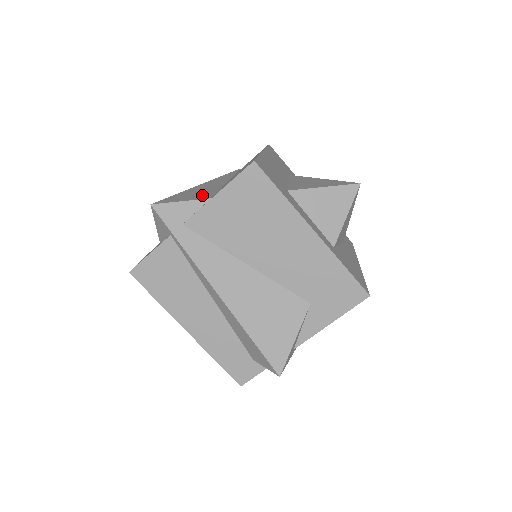
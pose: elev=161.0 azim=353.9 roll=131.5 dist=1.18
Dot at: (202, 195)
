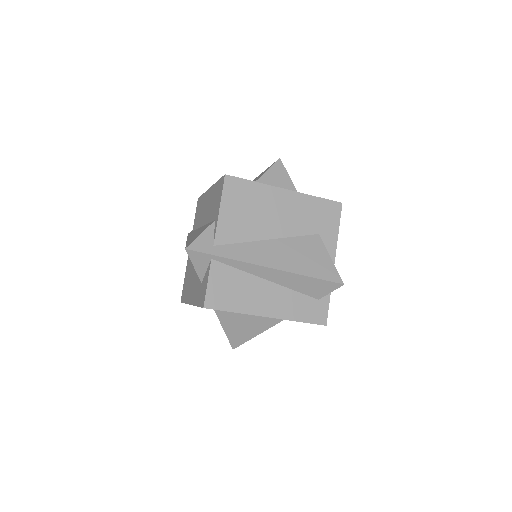
Dot at: occluded
